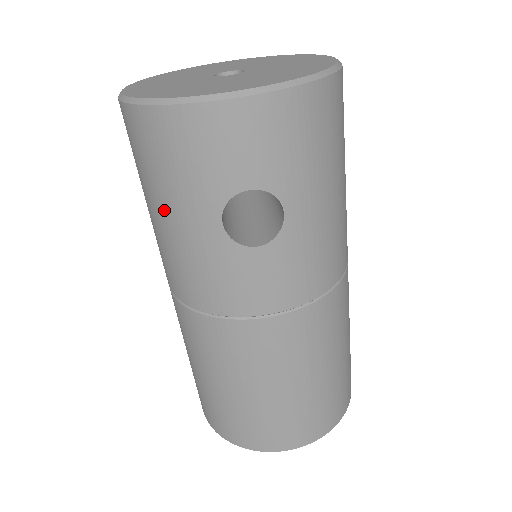
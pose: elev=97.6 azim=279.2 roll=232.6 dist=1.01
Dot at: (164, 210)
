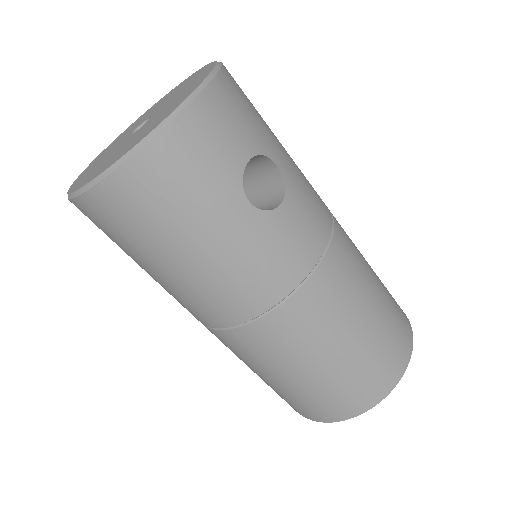
Dot at: (196, 240)
